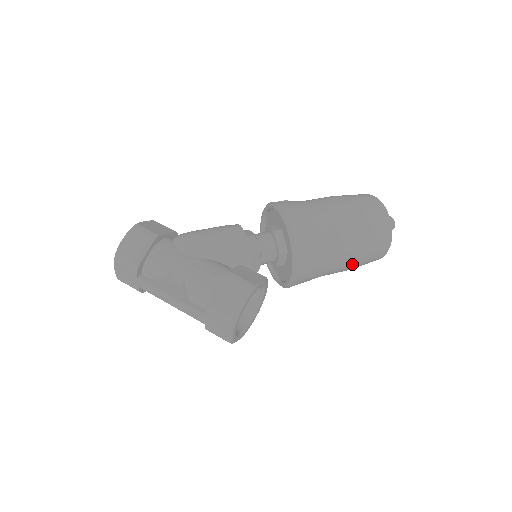
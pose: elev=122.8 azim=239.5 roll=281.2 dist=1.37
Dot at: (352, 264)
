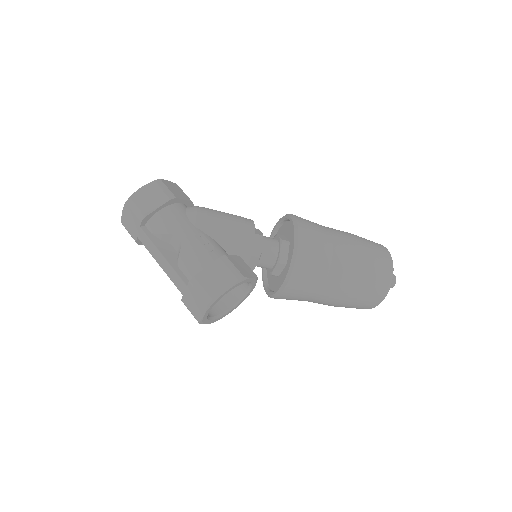
Dot at: (341, 301)
